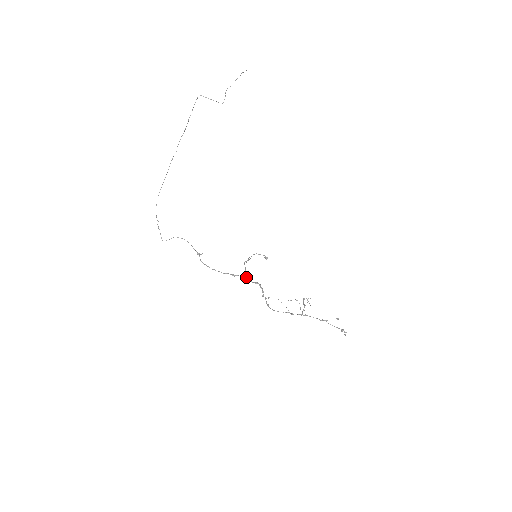
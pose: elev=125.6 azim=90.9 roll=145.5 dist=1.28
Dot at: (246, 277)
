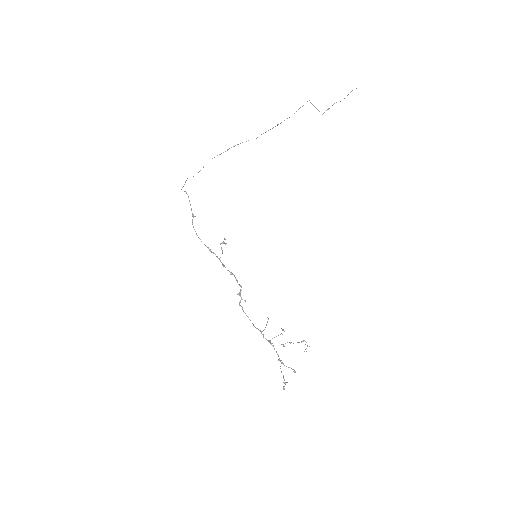
Dot at: occluded
